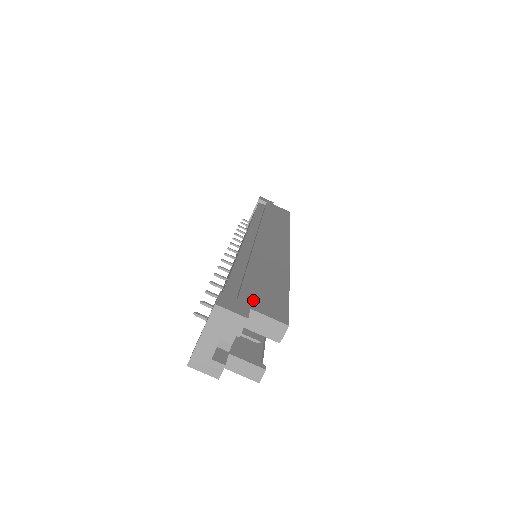
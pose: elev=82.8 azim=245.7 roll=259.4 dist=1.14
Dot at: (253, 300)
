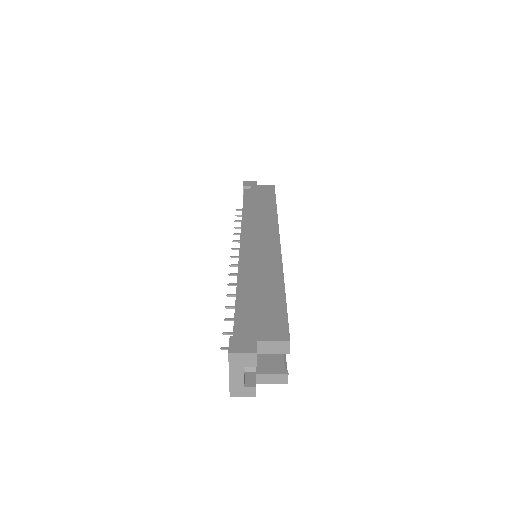
Dot at: (257, 329)
